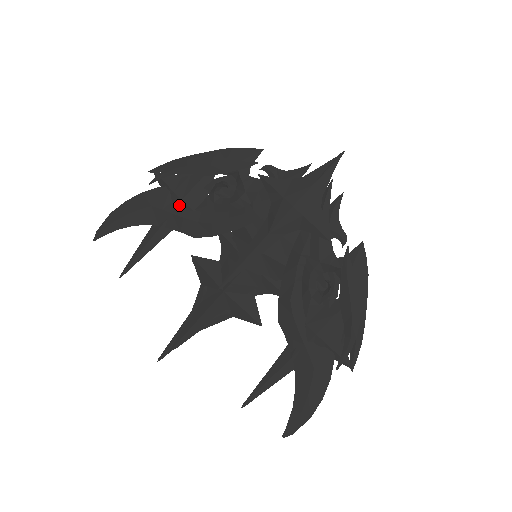
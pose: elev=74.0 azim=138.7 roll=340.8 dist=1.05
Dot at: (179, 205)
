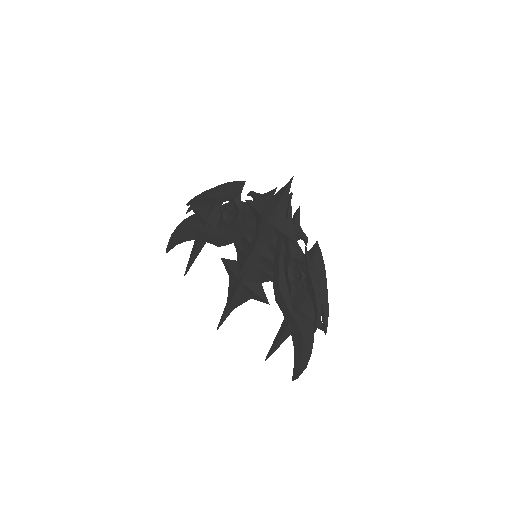
Dot at: (205, 226)
